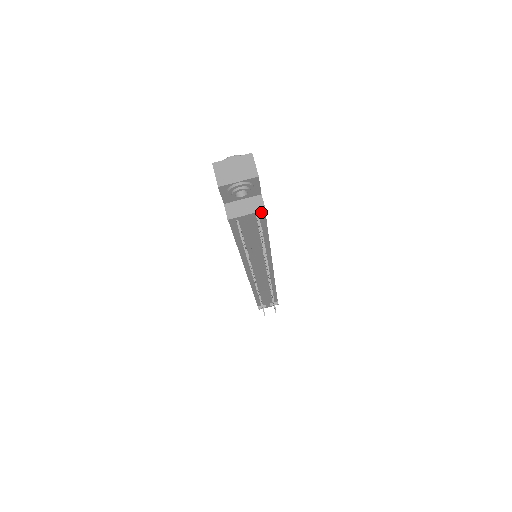
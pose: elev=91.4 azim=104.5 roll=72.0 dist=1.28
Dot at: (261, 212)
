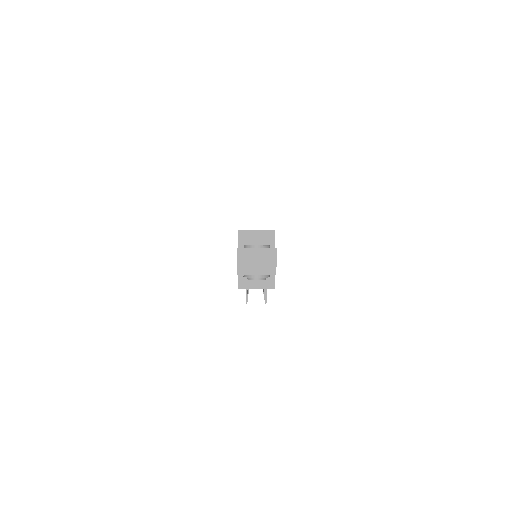
Dot at: occluded
